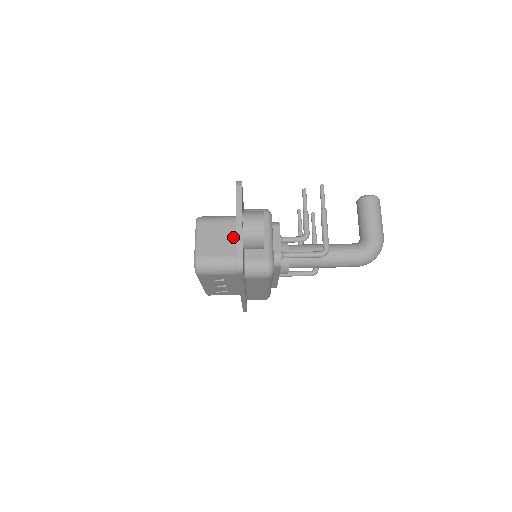
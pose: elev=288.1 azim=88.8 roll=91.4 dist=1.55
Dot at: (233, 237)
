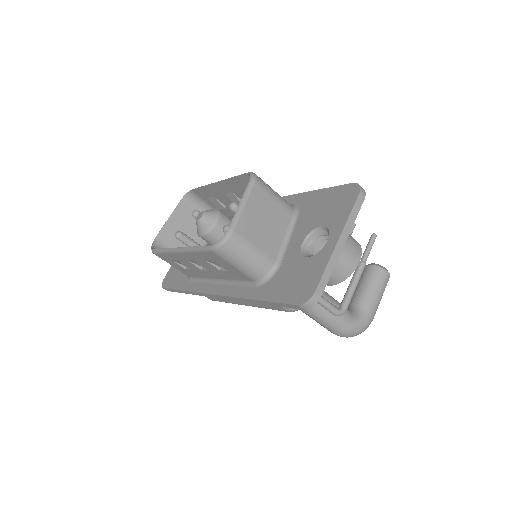
Dot at: (283, 234)
